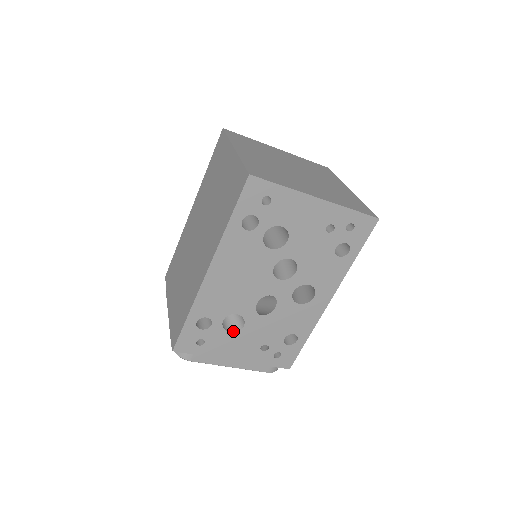
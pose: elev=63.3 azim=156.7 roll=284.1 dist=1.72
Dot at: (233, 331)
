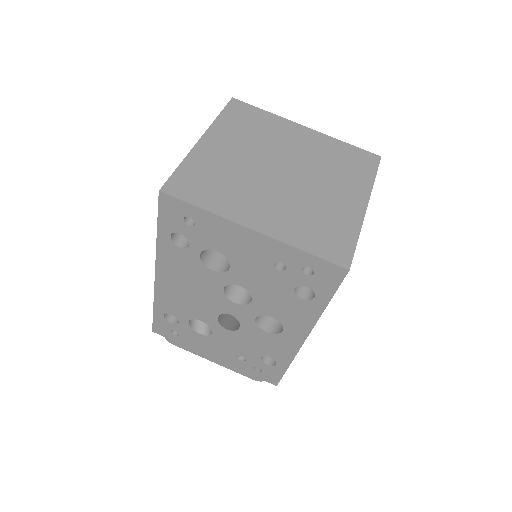
Dot at: (203, 333)
